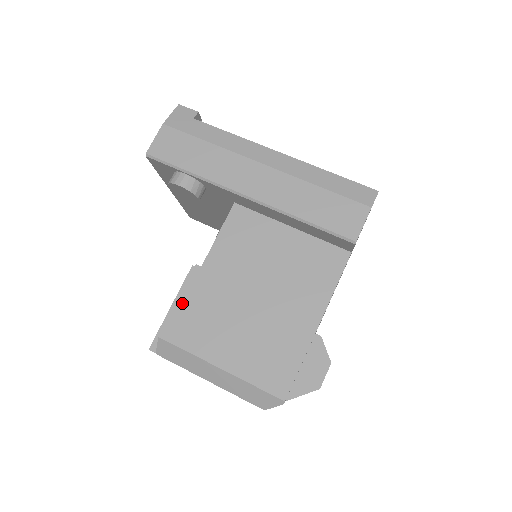
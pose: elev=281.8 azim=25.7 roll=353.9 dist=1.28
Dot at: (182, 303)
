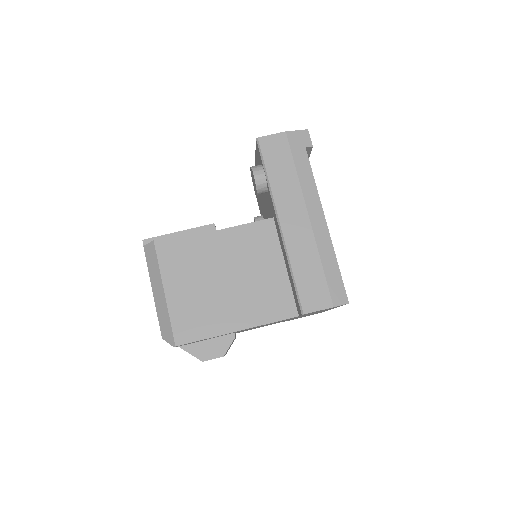
Dot at: (185, 237)
